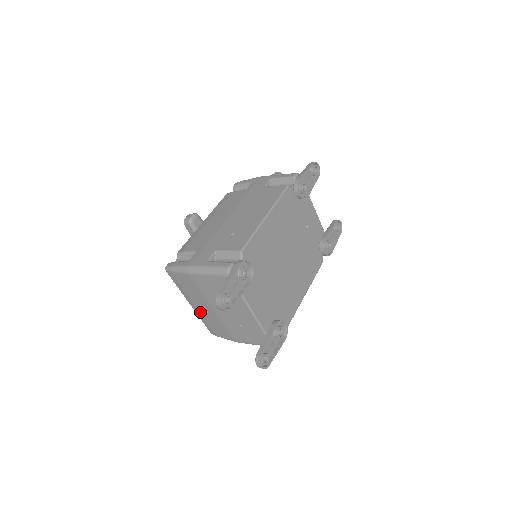
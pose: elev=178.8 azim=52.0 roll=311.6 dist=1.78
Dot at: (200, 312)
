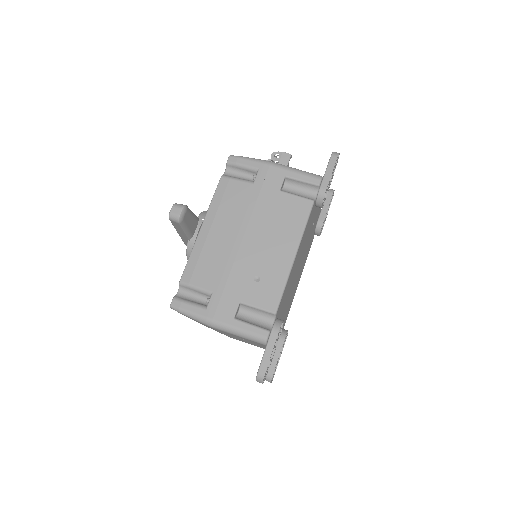
Dot at: (198, 322)
